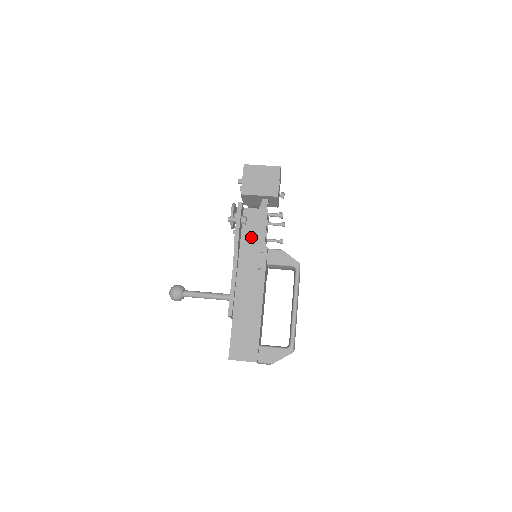
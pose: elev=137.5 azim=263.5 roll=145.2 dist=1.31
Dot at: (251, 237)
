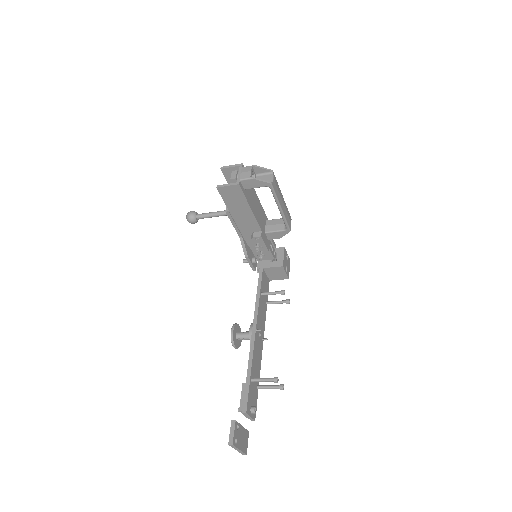
Dot at: occluded
